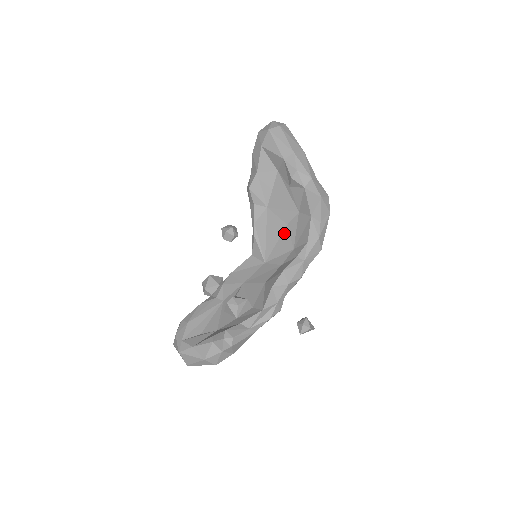
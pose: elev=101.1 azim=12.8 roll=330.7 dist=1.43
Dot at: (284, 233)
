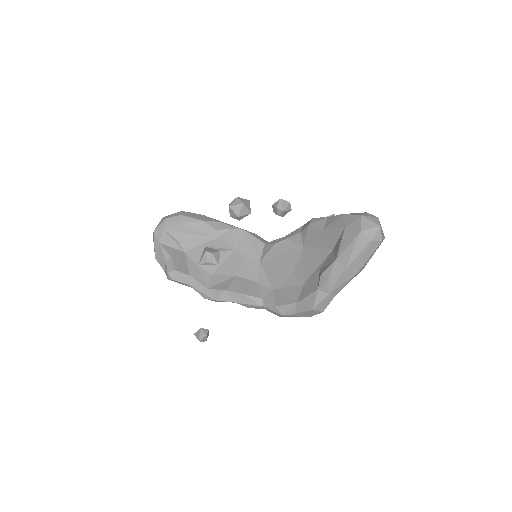
Dot at: (285, 274)
